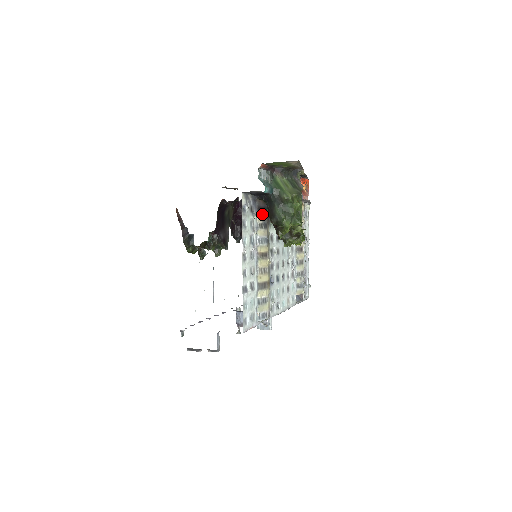
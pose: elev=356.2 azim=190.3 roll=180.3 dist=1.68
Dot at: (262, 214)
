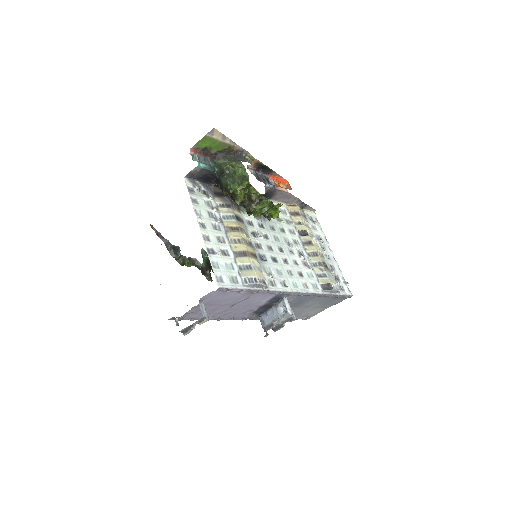
Dot at: (221, 197)
